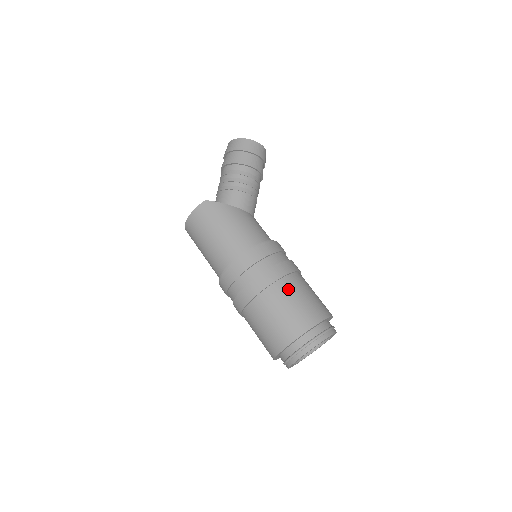
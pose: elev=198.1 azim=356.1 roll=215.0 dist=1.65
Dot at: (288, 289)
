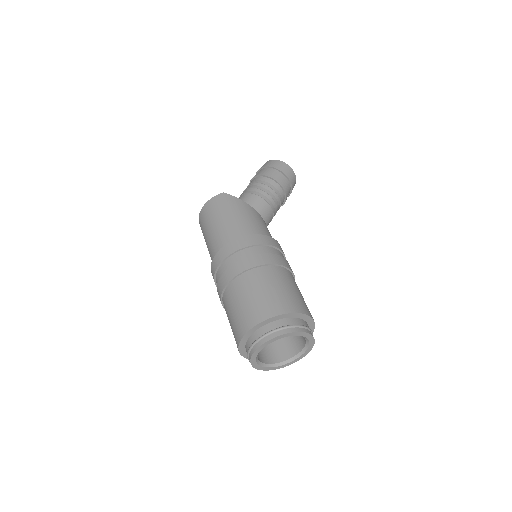
Dot at: (273, 275)
